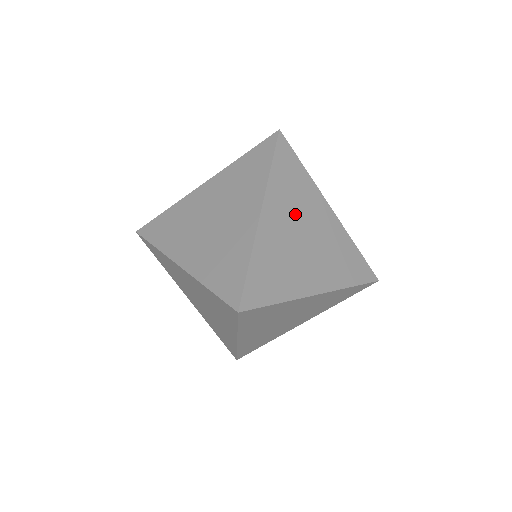
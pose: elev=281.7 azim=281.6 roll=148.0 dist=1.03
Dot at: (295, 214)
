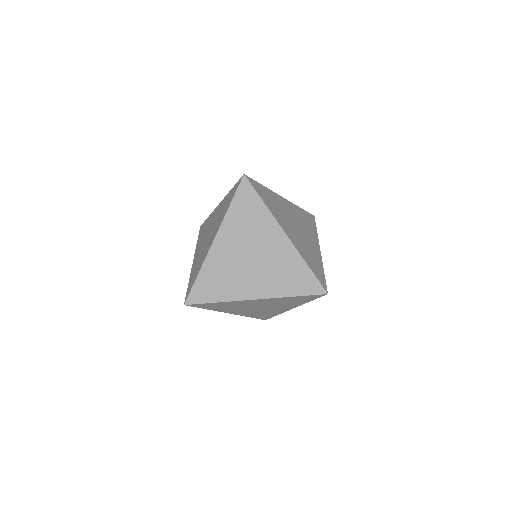
Dot at: occluded
